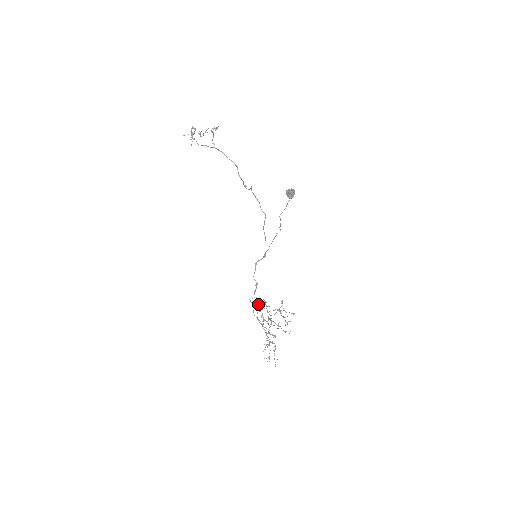
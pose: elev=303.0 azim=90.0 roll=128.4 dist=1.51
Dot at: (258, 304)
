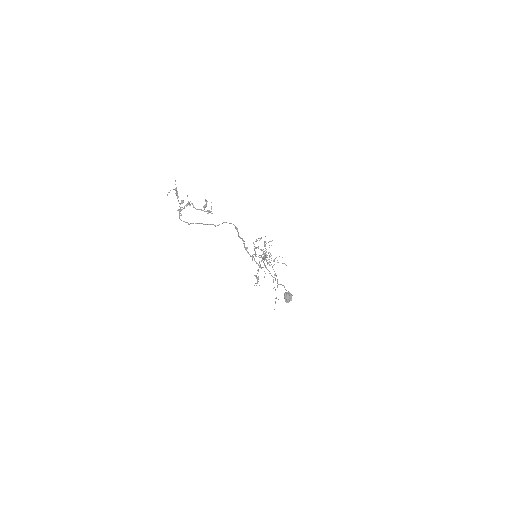
Dot at: (256, 283)
